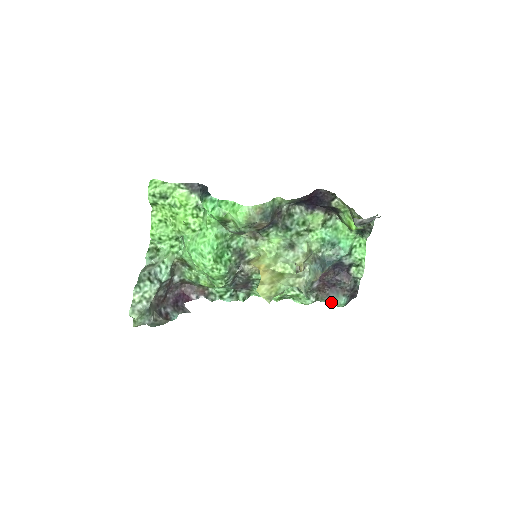
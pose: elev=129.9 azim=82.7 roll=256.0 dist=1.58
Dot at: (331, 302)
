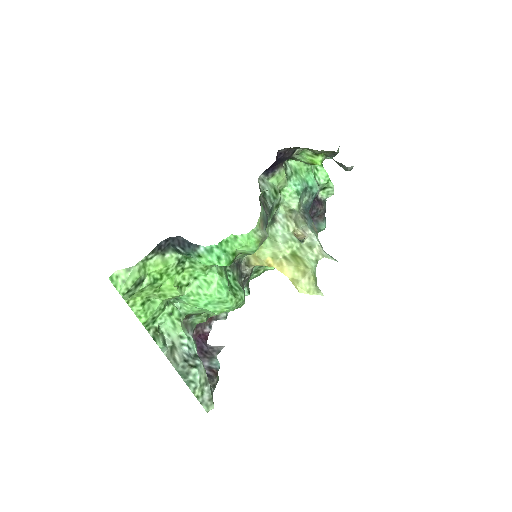
Dot at: occluded
